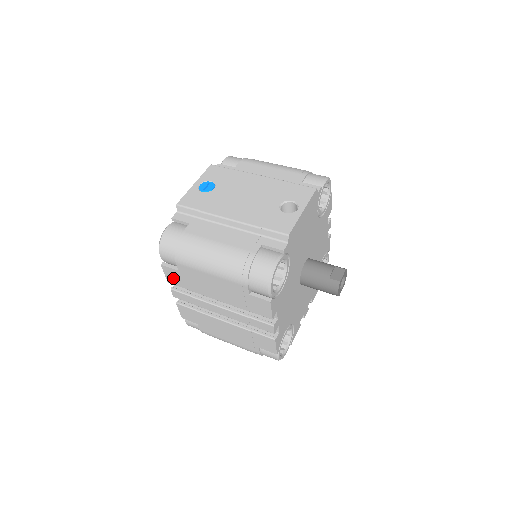
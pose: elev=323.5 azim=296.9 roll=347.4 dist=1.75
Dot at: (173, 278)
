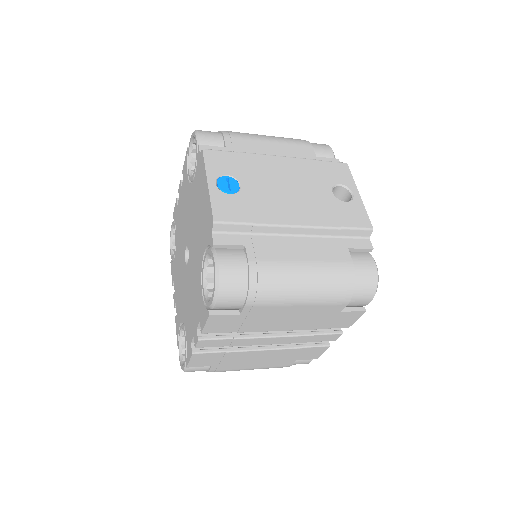
Dot at: (218, 326)
